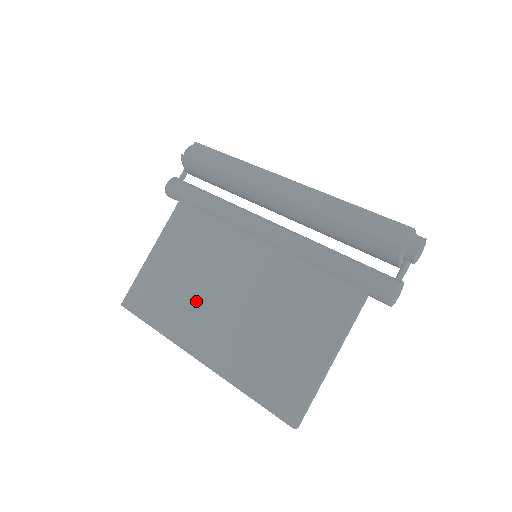
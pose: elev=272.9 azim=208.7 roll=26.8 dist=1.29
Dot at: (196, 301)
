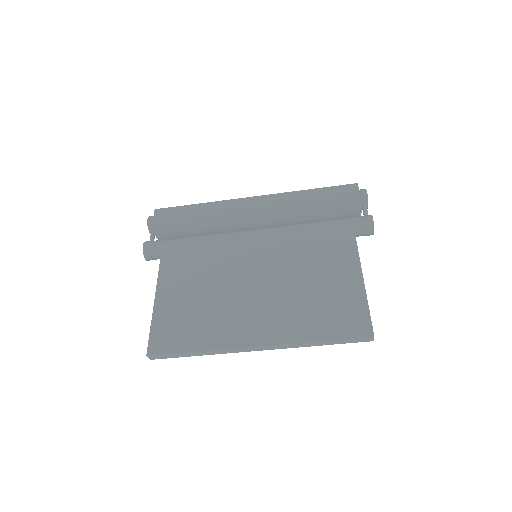
Dot at: (226, 308)
